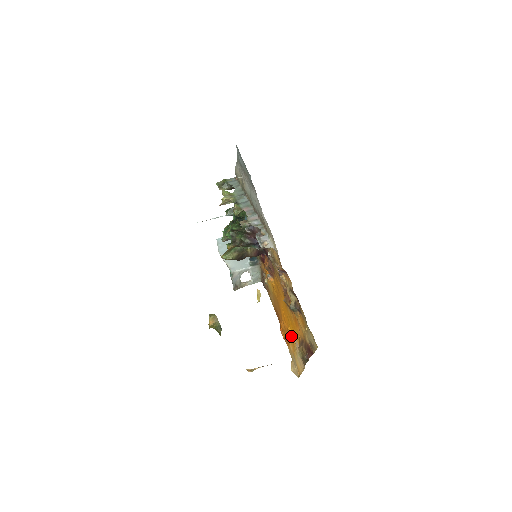
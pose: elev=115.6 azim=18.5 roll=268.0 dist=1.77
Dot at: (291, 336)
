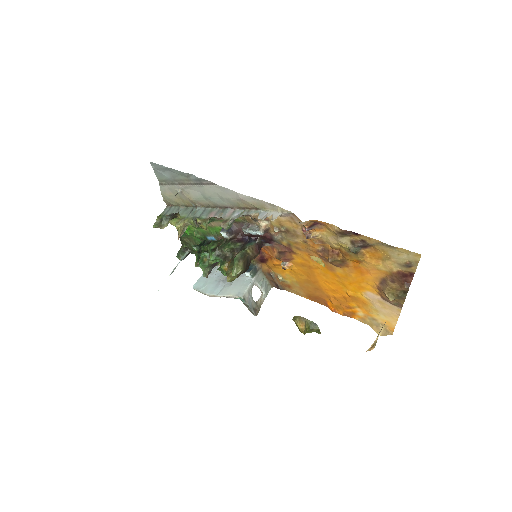
Dot at: (356, 299)
